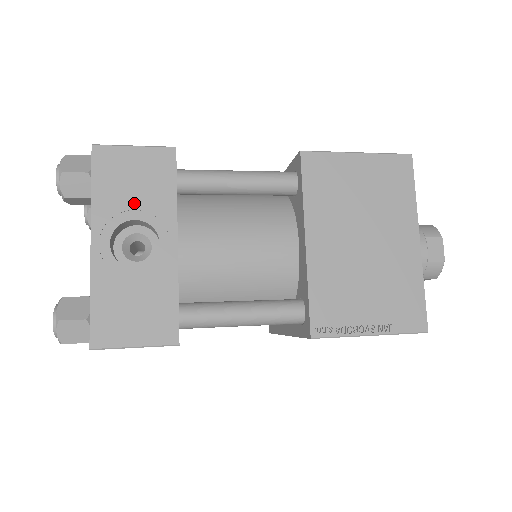
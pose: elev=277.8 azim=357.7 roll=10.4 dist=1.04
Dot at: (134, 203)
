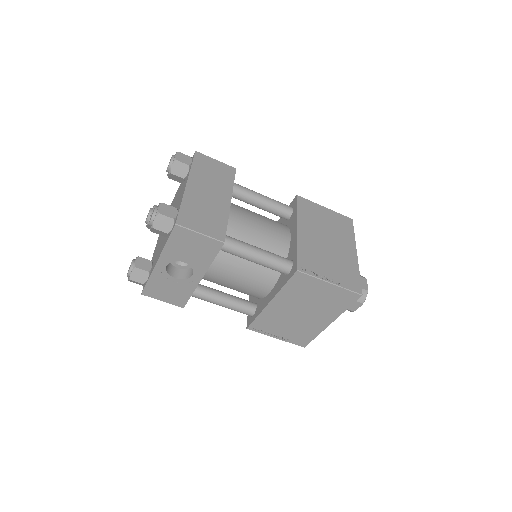
Dot at: (187, 256)
